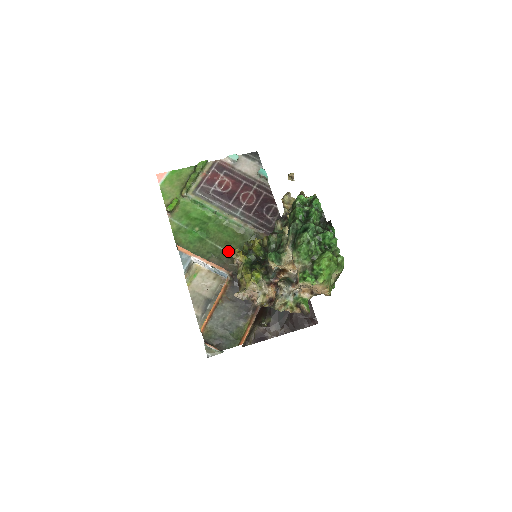
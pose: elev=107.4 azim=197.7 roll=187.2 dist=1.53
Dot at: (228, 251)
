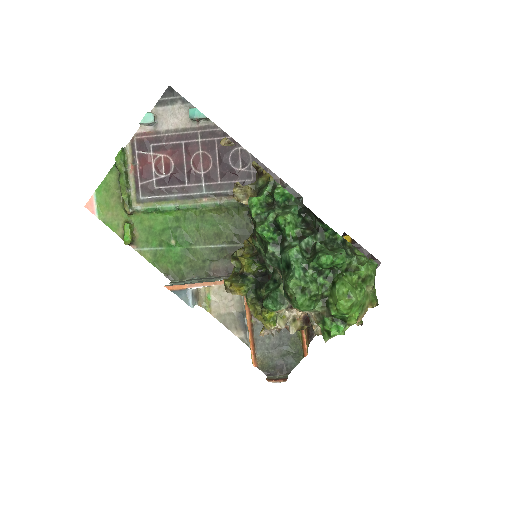
Dot at: (224, 244)
